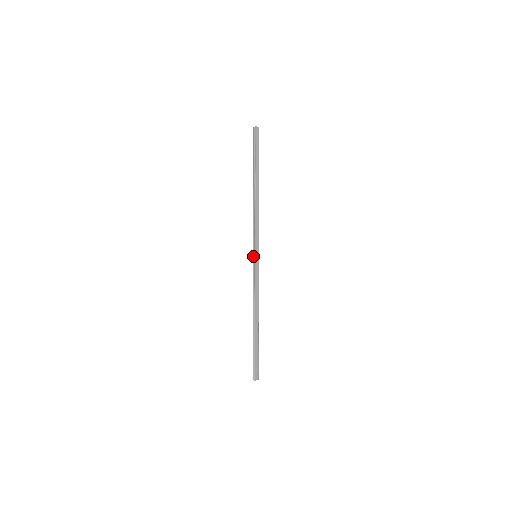
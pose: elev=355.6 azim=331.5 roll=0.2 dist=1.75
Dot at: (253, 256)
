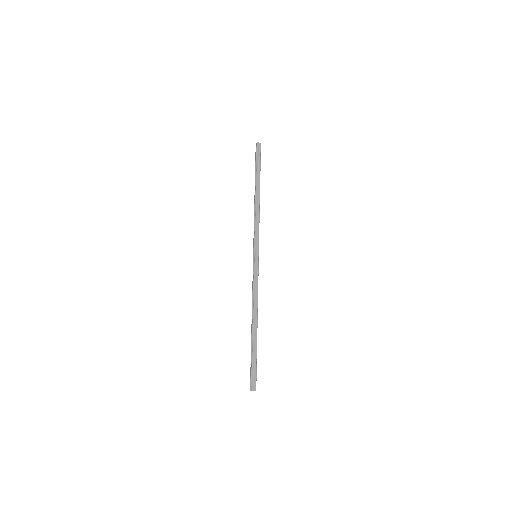
Dot at: (253, 256)
